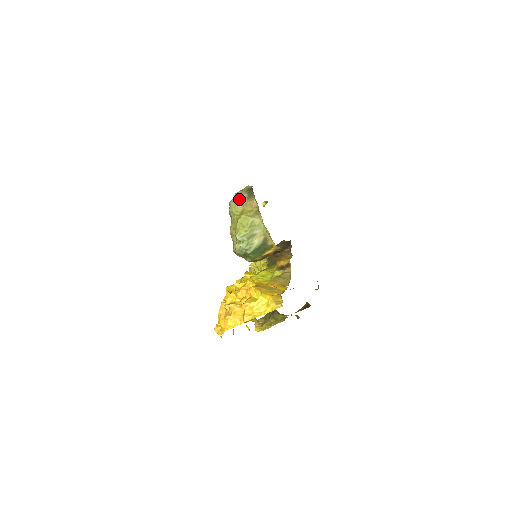
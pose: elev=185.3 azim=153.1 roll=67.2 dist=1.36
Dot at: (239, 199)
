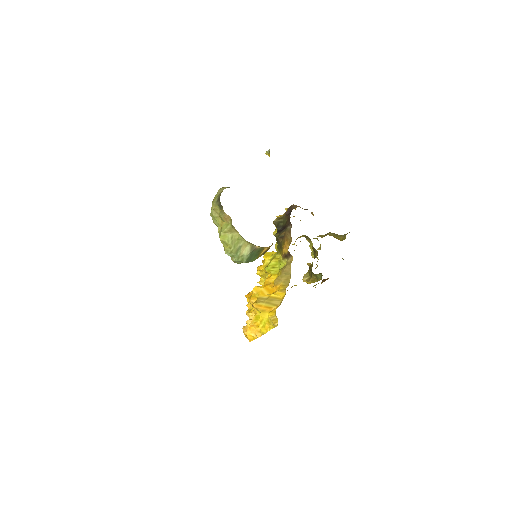
Dot at: (215, 212)
